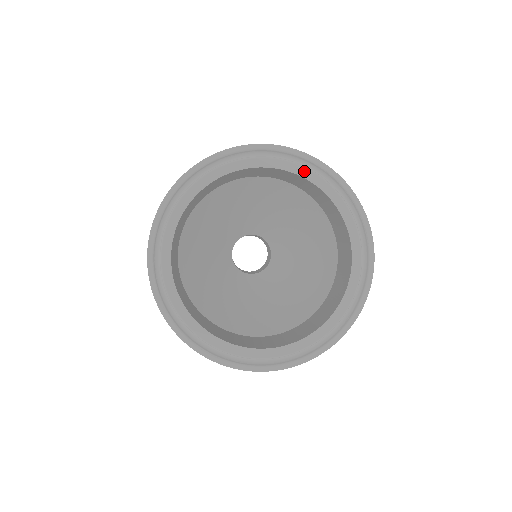
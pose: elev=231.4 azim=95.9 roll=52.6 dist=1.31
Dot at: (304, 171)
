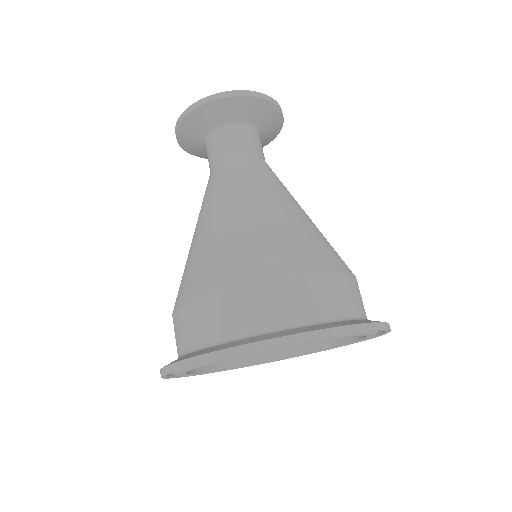
Dot at: (256, 353)
